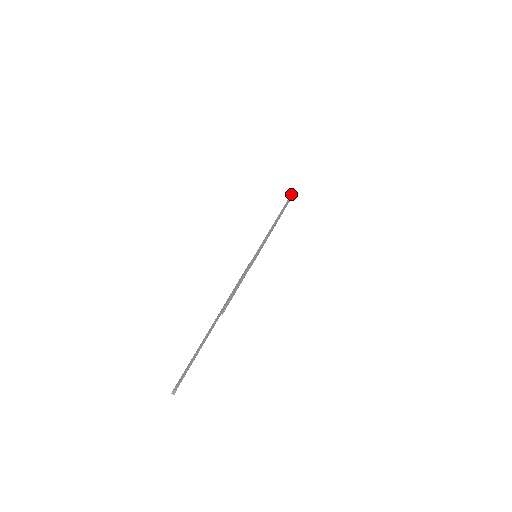
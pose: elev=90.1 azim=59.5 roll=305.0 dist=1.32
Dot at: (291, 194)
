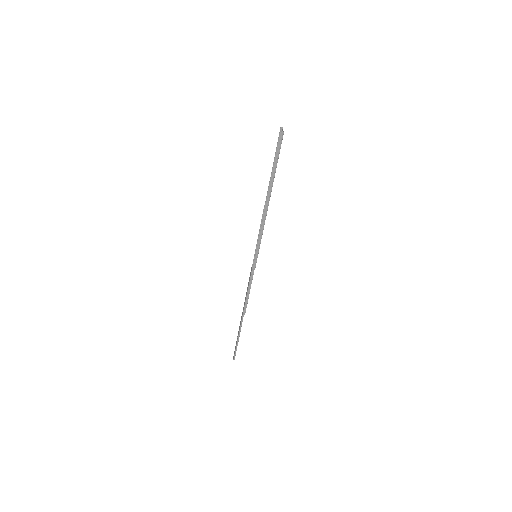
Dot at: (280, 135)
